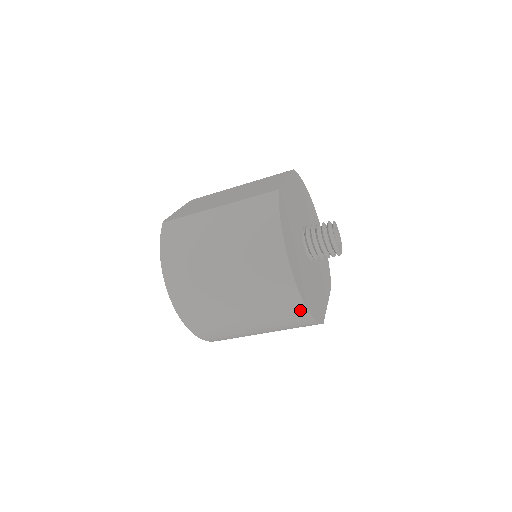
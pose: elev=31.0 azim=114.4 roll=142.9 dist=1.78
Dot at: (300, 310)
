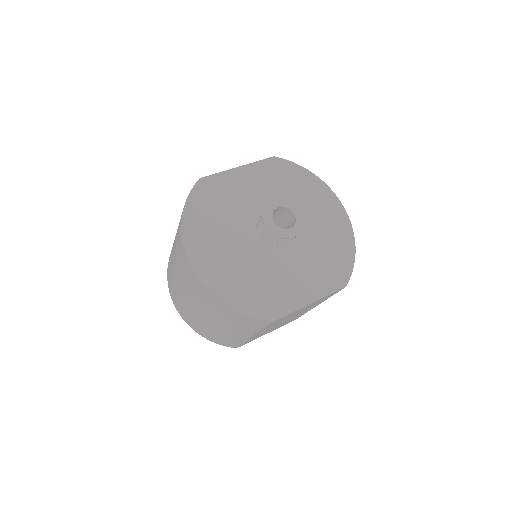
Dot at: (214, 299)
